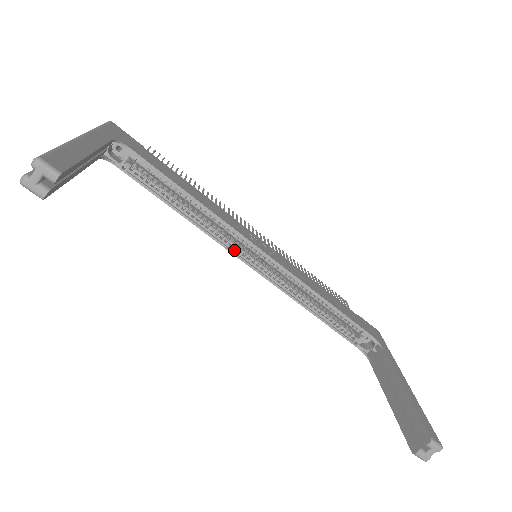
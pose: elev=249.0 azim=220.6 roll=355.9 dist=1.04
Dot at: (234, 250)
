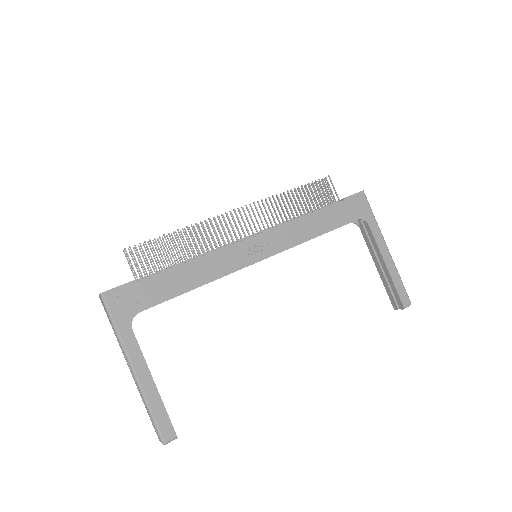
Dot at: occluded
